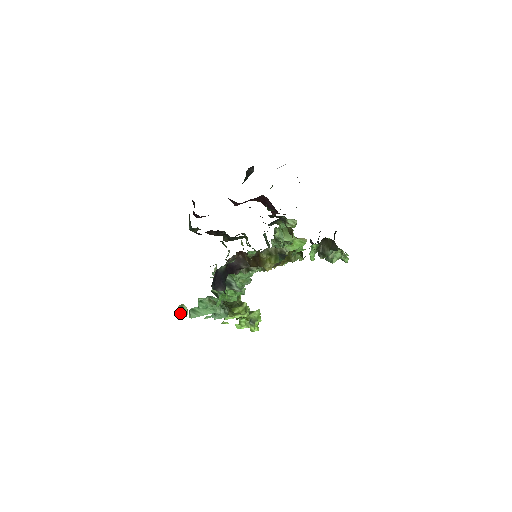
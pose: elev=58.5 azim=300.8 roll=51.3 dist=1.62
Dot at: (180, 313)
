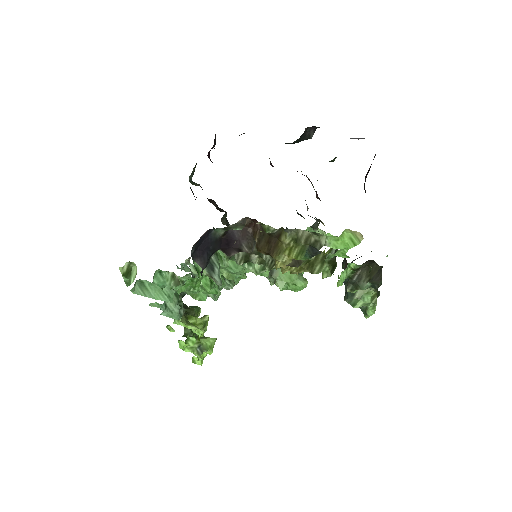
Dot at: (123, 276)
